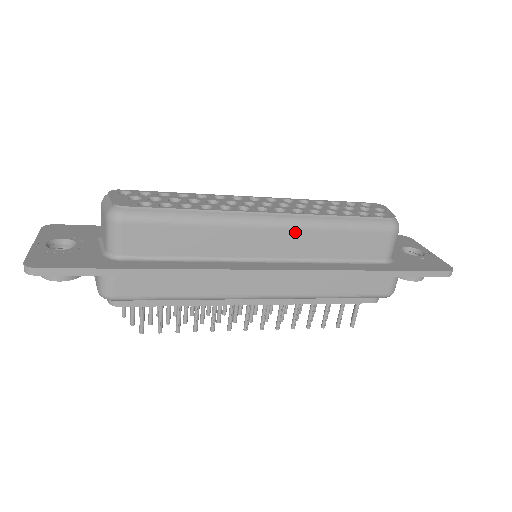
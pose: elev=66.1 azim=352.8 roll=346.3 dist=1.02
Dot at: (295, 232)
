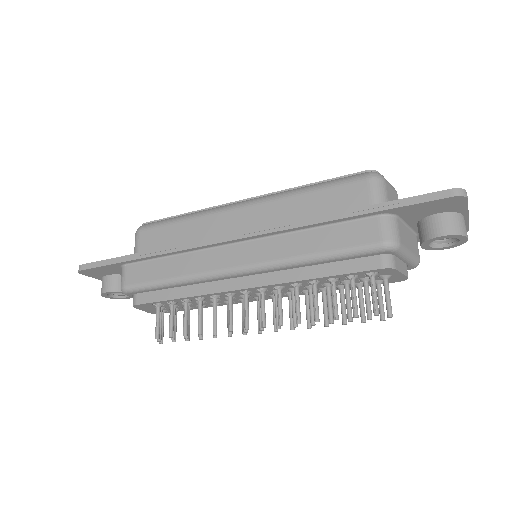
Dot at: (265, 206)
